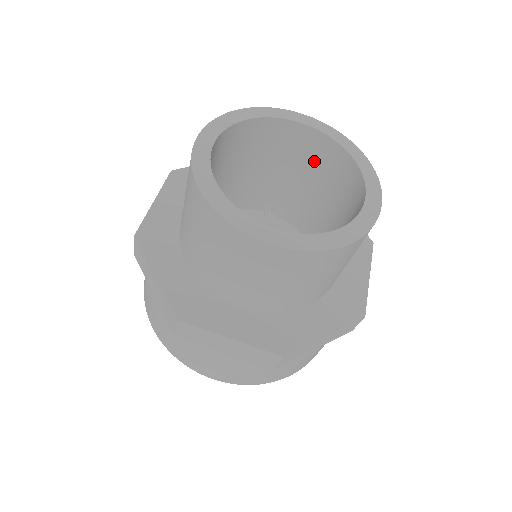
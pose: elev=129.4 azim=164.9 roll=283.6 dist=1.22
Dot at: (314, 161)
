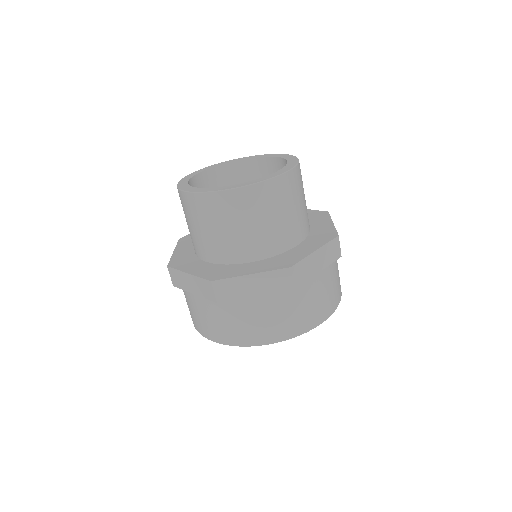
Dot at: occluded
